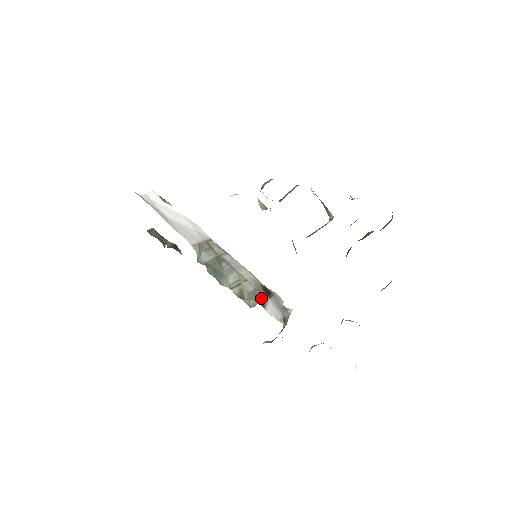
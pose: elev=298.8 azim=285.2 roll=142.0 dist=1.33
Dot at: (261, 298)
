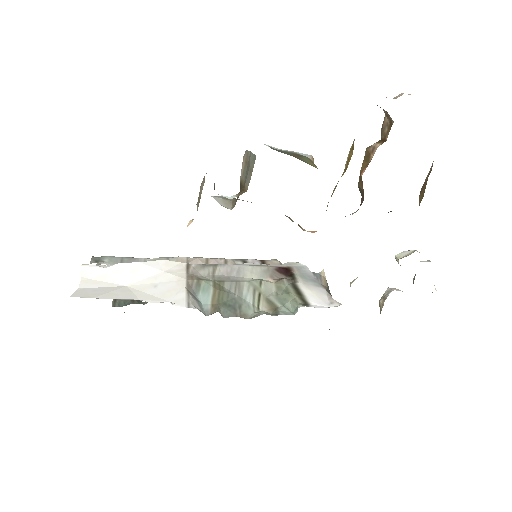
Dot at: (293, 293)
